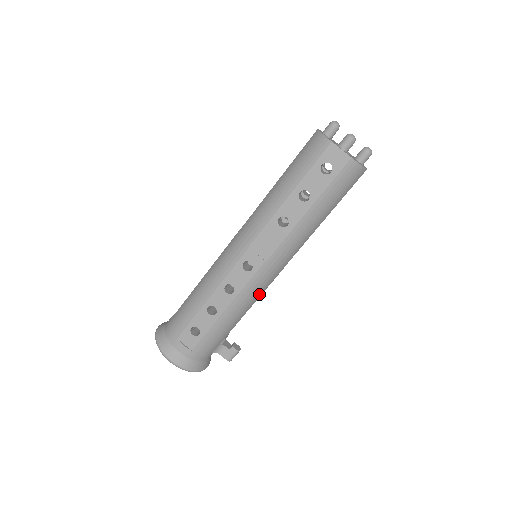
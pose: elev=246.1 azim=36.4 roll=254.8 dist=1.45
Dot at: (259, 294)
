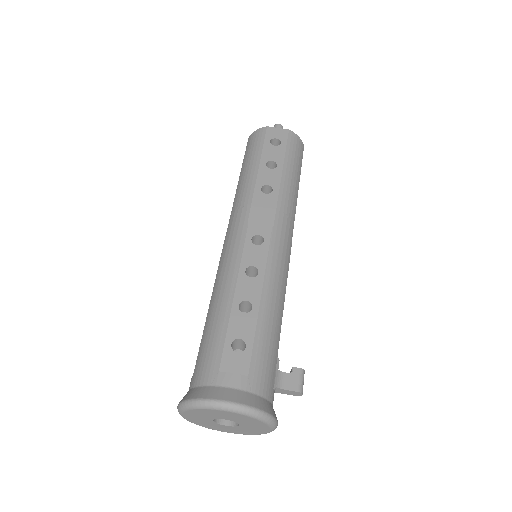
Dot at: (285, 276)
